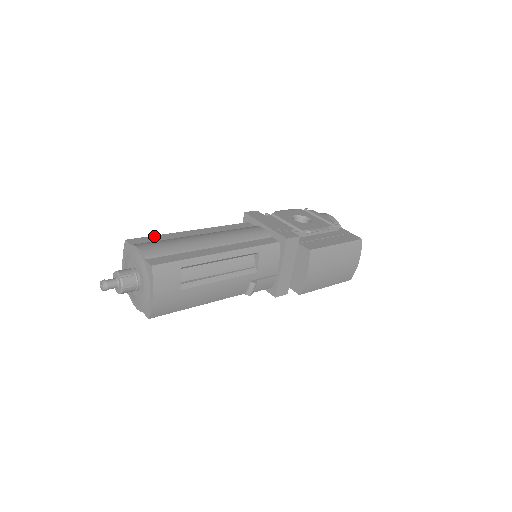
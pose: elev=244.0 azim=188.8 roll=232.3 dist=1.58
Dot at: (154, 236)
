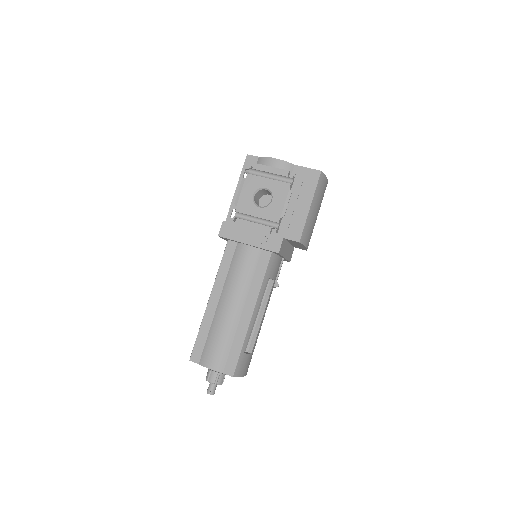
Dot at: (198, 337)
